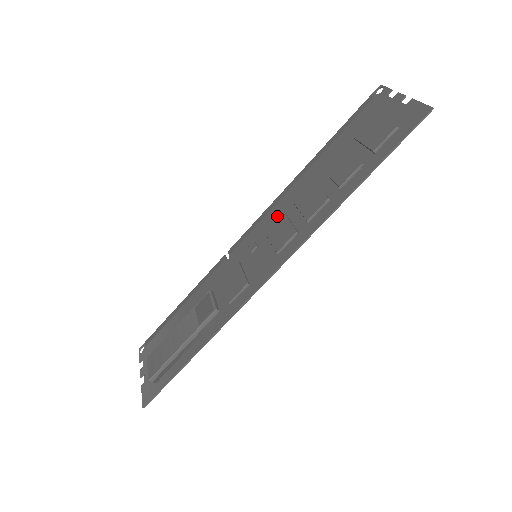
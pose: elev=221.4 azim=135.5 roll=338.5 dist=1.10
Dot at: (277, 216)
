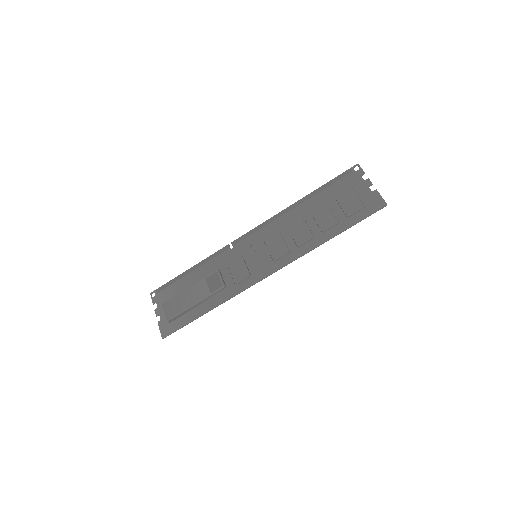
Dot at: (274, 232)
